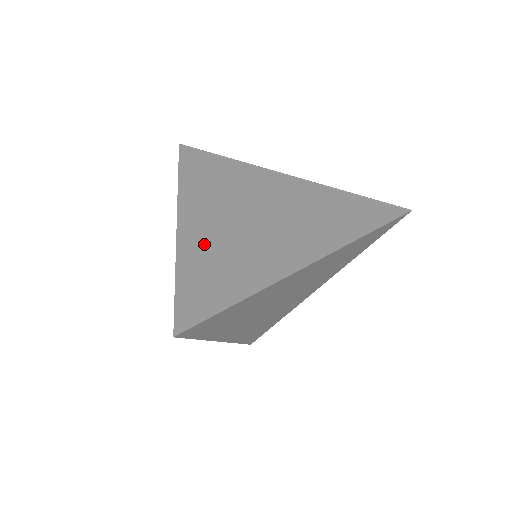
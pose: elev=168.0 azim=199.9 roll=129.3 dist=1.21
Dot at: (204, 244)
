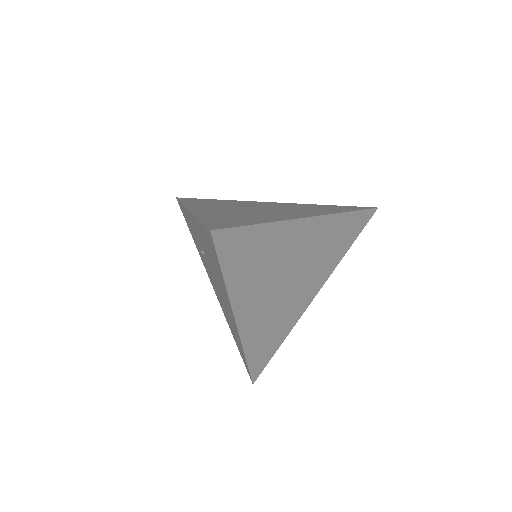
Dot at: (217, 214)
